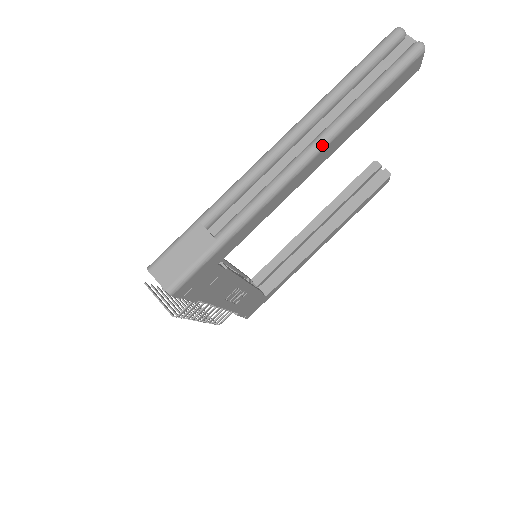
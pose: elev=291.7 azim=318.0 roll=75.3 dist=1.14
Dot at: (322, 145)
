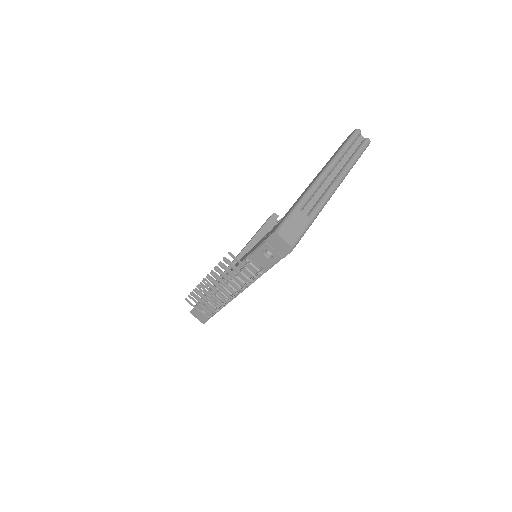
Dot at: occluded
